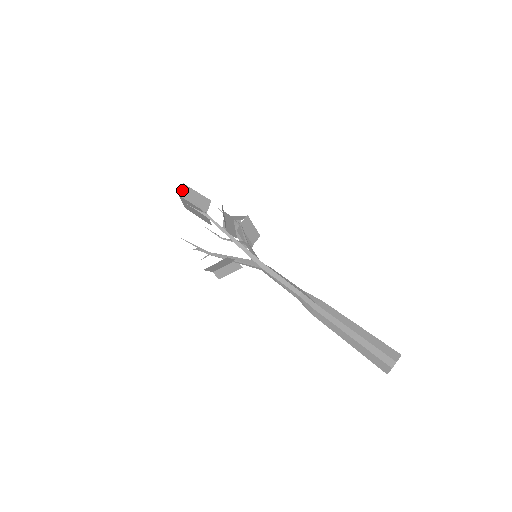
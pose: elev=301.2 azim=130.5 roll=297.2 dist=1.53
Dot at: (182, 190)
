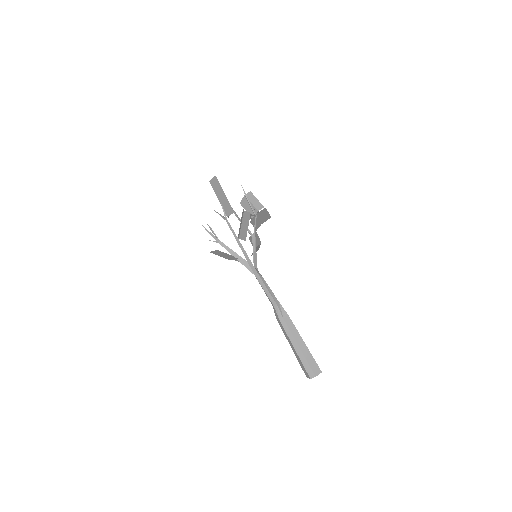
Dot at: (213, 180)
